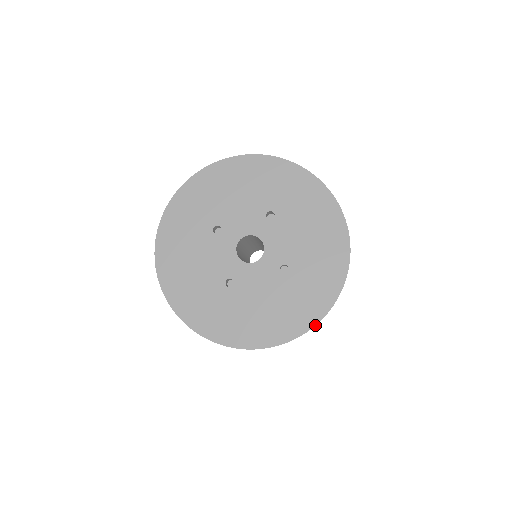
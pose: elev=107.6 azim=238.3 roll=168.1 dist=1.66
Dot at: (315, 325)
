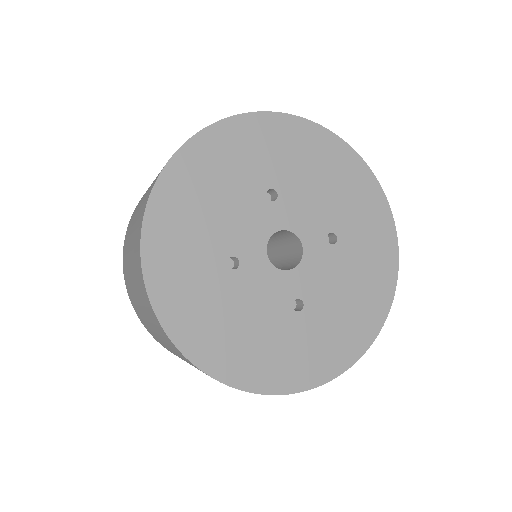
Dot at: (398, 264)
